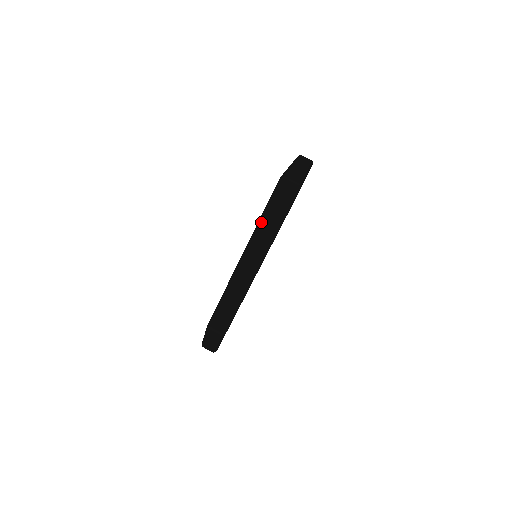
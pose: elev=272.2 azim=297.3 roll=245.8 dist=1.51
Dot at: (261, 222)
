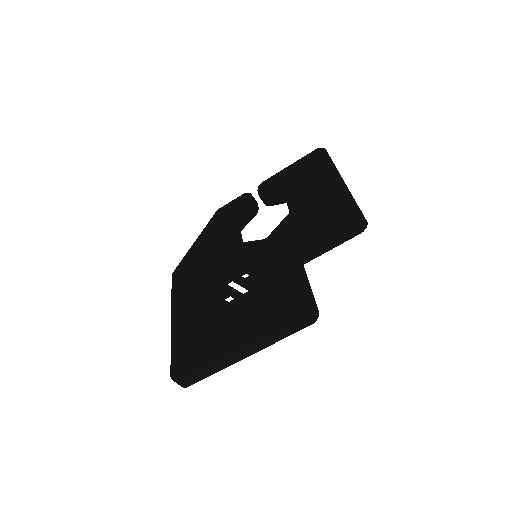
Dot at: (171, 350)
